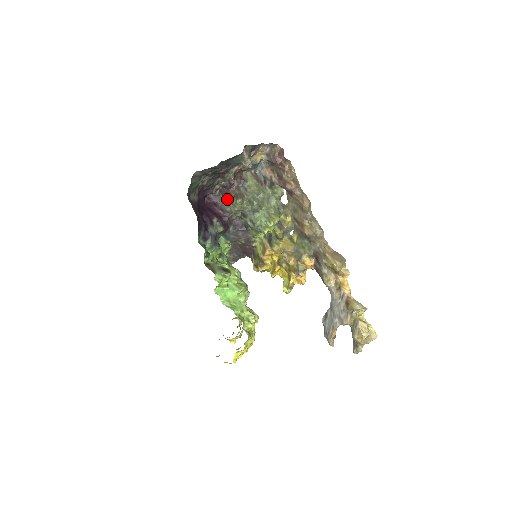
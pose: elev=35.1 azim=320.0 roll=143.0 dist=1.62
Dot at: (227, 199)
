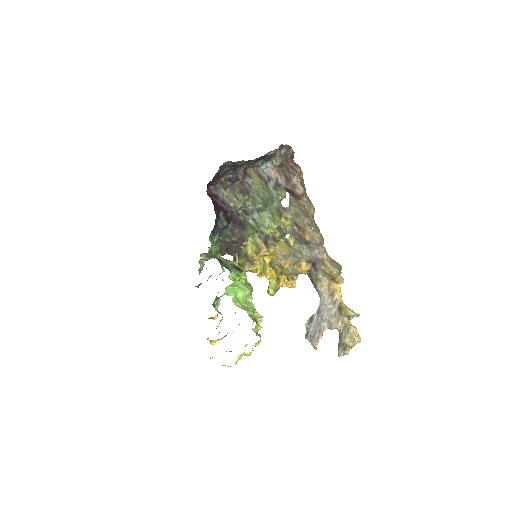
Dot at: (230, 193)
